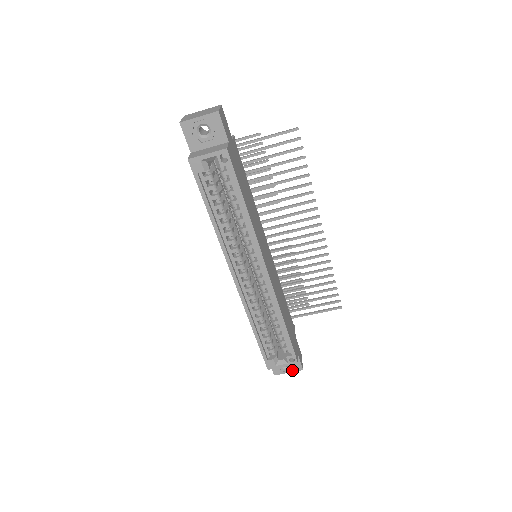
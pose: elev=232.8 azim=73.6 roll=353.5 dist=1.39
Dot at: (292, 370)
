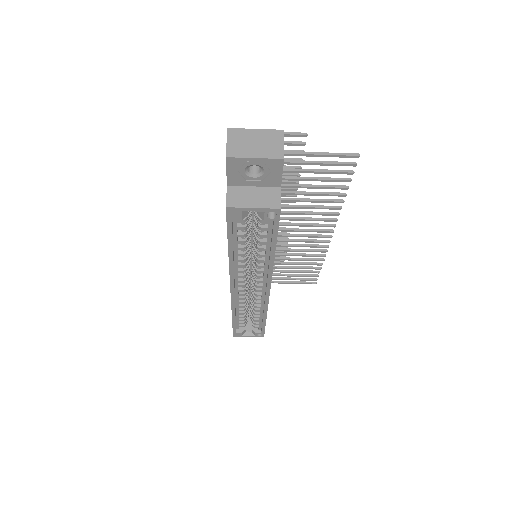
Dot at: occluded
